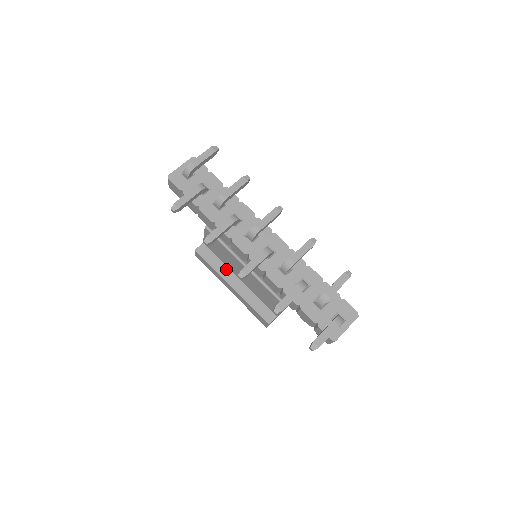
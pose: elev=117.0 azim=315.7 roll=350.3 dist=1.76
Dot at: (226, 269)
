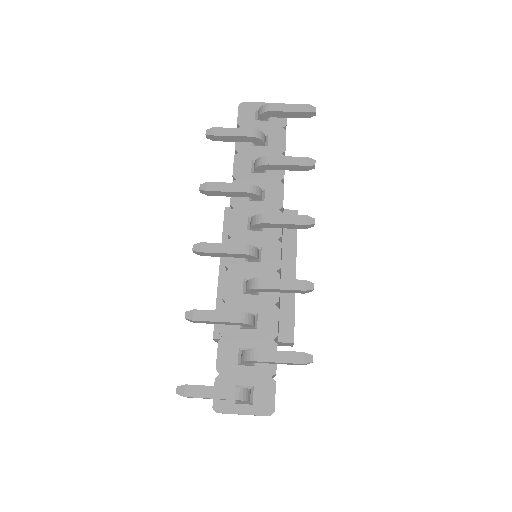
Dot at: occluded
